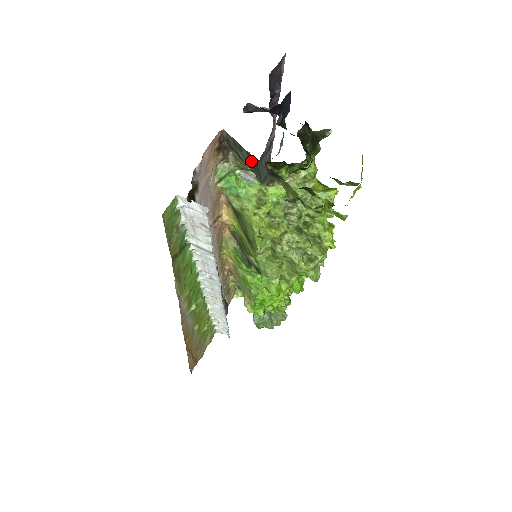
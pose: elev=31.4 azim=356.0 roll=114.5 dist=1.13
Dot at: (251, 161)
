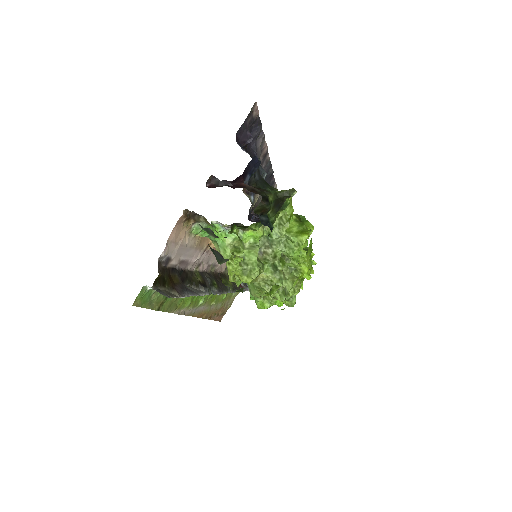
Dot at: occluded
